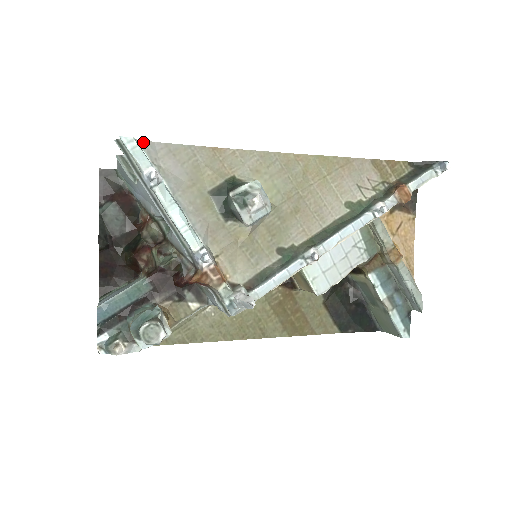
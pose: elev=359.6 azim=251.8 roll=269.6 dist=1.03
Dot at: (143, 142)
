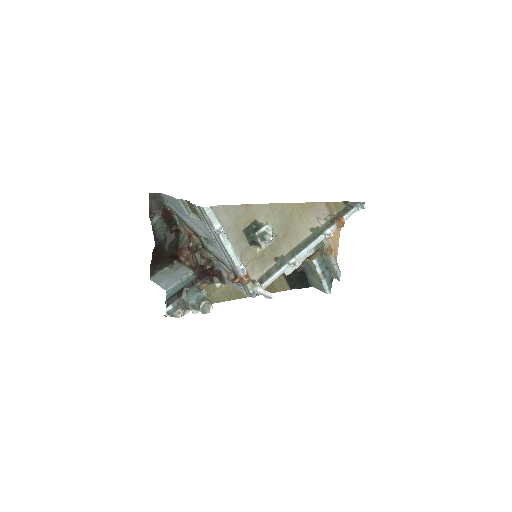
Dot at: (212, 207)
